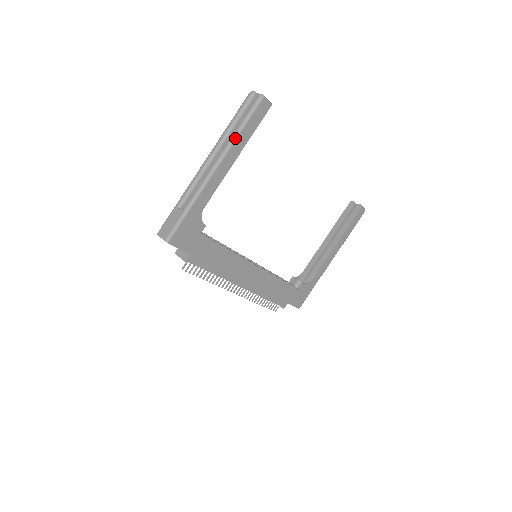
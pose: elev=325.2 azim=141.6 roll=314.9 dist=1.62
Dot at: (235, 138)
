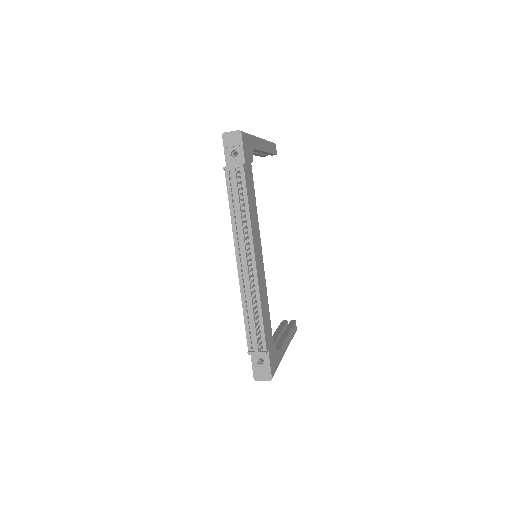
Dot at: (267, 141)
